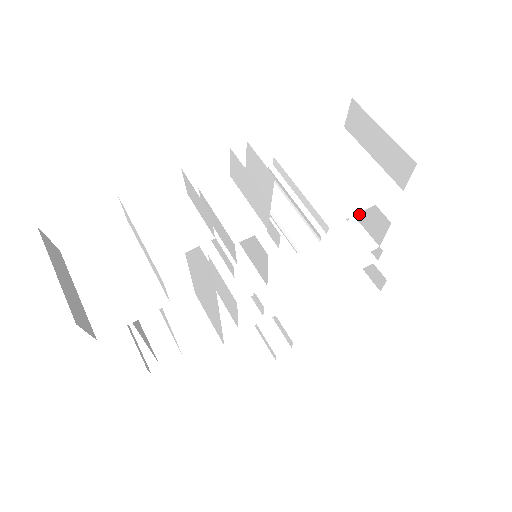
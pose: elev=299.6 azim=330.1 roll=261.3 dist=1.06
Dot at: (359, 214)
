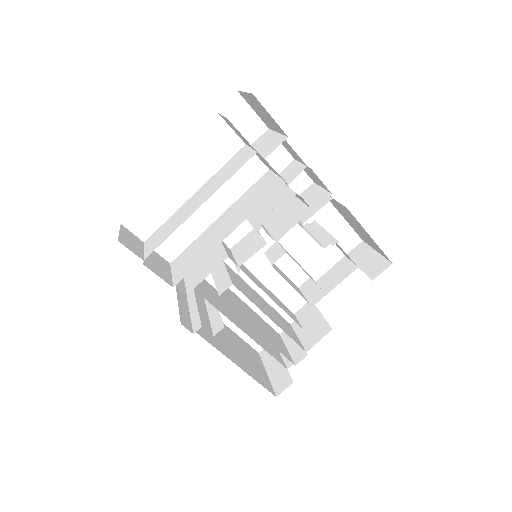
Dot at: (308, 322)
